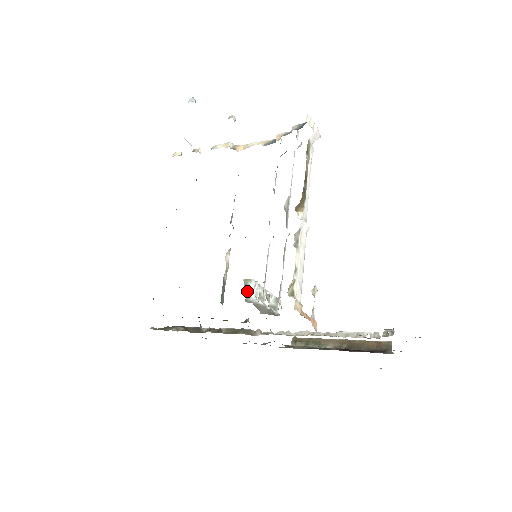
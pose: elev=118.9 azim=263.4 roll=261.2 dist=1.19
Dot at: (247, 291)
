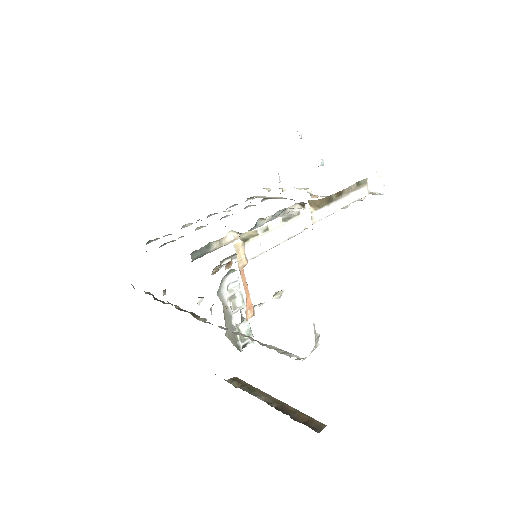
Dot at: (224, 278)
